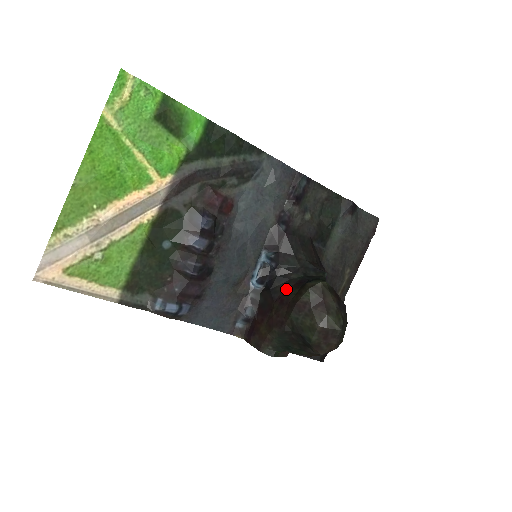
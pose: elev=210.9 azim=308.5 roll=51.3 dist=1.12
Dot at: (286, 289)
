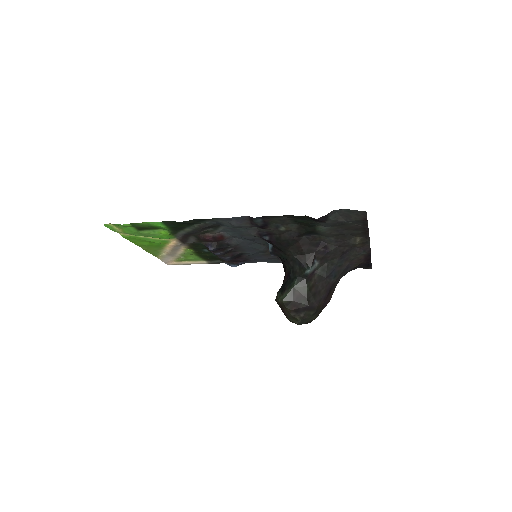
Dot at: (285, 272)
